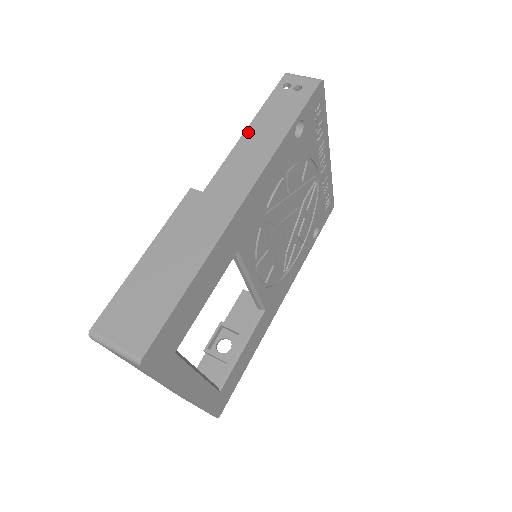
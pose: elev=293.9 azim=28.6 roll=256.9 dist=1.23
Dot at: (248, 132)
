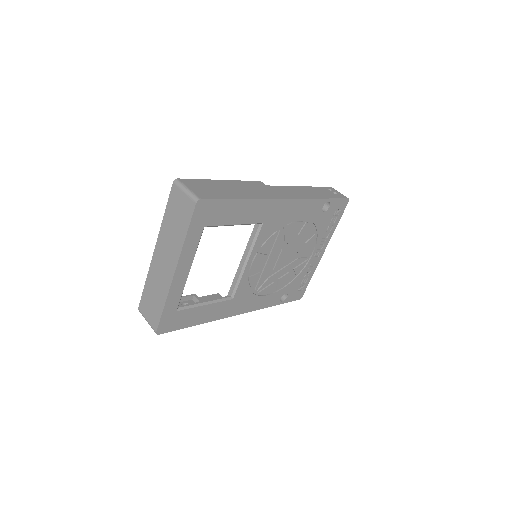
Dot at: (302, 187)
